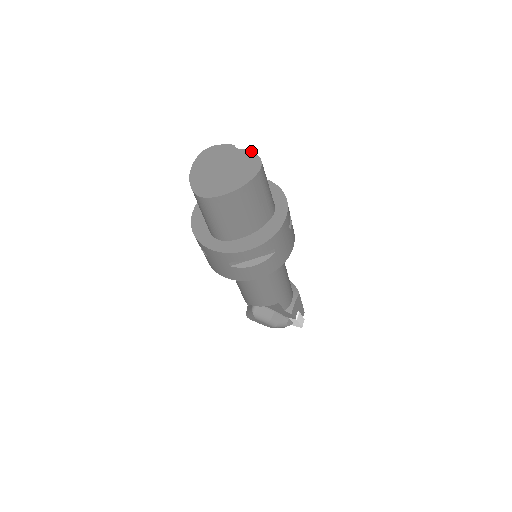
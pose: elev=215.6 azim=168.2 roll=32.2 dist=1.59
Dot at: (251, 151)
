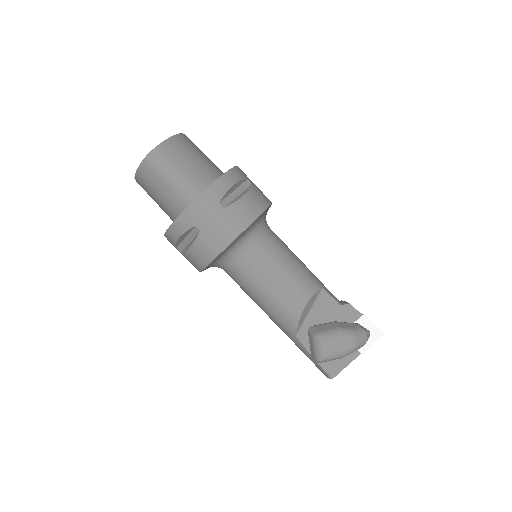
Dot at: occluded
